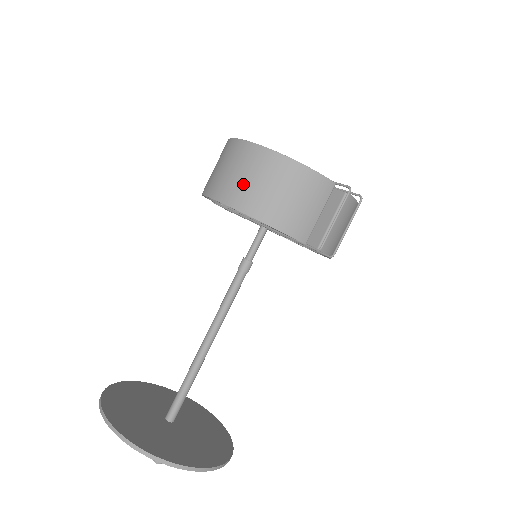
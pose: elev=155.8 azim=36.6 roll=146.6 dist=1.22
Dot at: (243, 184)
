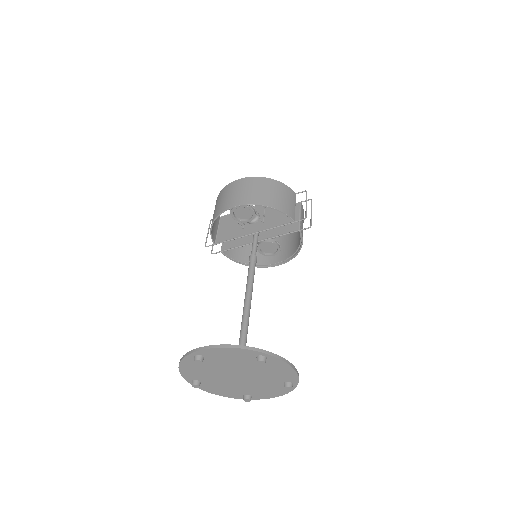
Dot at: (251, 193)
